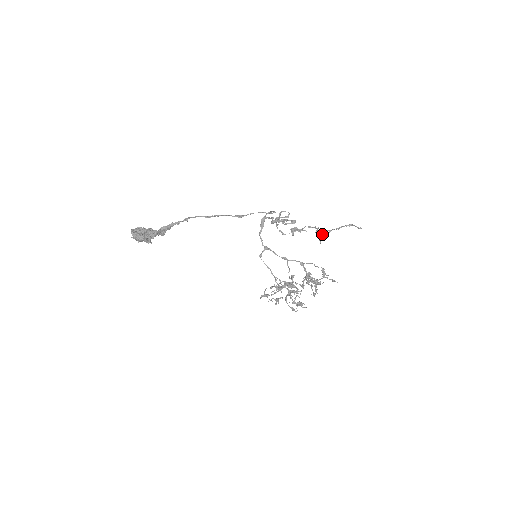
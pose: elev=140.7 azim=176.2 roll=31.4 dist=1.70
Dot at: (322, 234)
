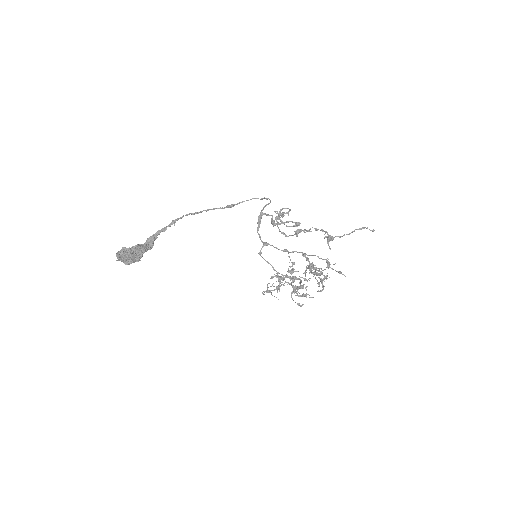
Dot at: (332, 240)
